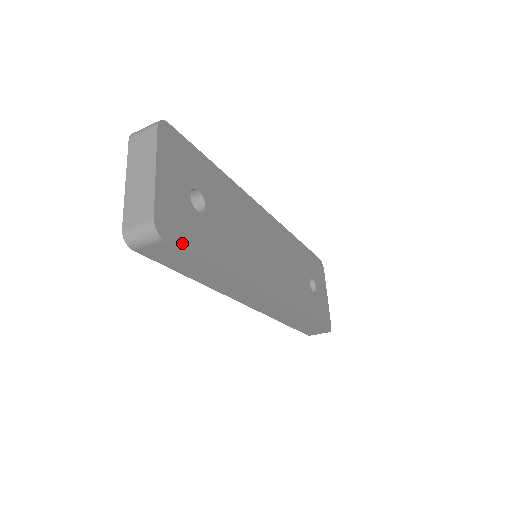
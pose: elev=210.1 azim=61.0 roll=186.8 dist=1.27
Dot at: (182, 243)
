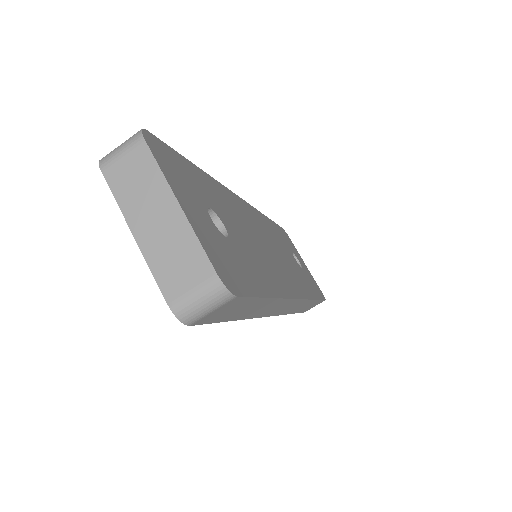
Dot at: (244, 288)
